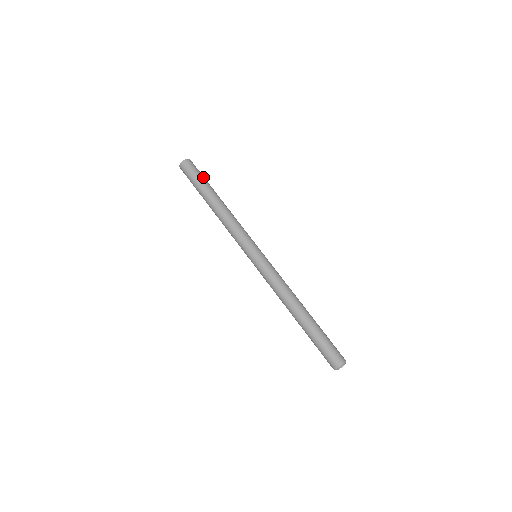
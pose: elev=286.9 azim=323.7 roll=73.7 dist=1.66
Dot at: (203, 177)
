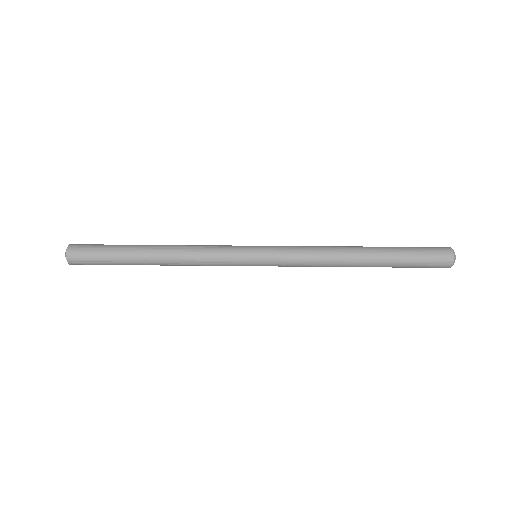
Dot at: (107, 246)
